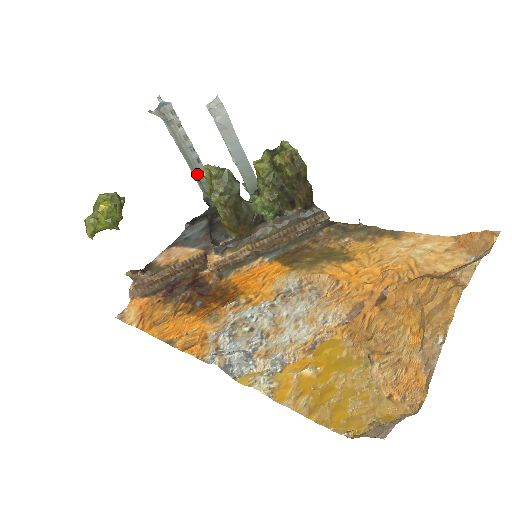
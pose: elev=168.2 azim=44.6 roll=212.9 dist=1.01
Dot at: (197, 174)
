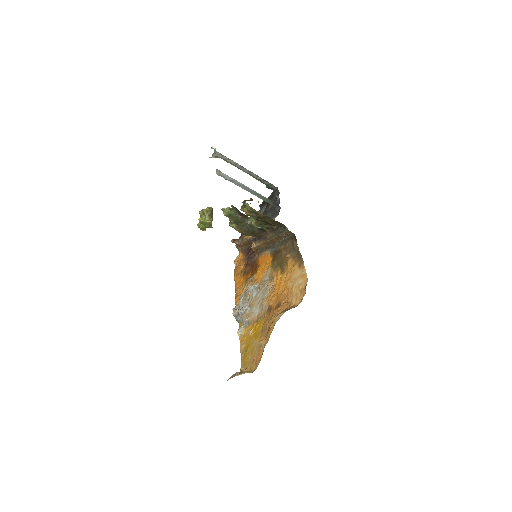
Dot at: (255, 177)
